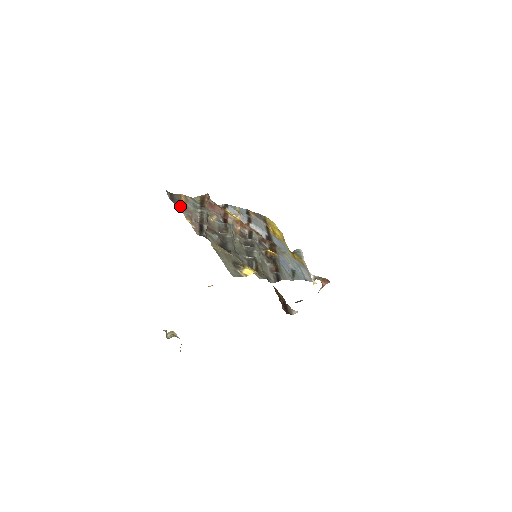
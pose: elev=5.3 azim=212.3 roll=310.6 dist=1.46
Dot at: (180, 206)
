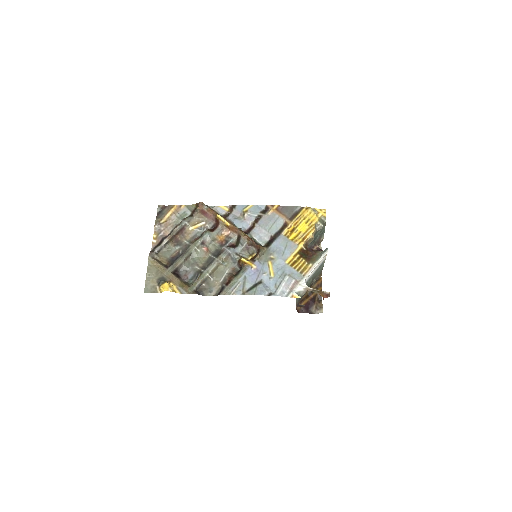
Dot at: (157, 221)
